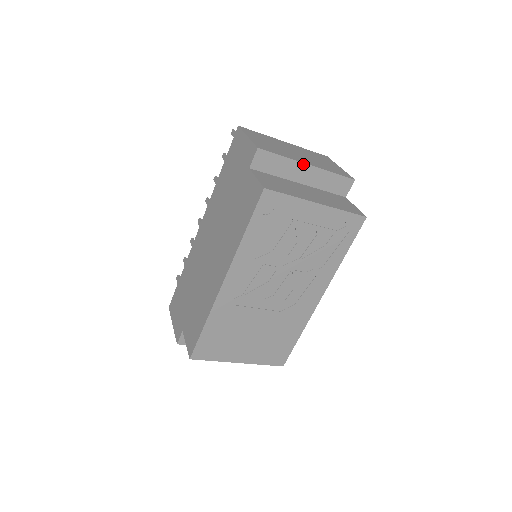
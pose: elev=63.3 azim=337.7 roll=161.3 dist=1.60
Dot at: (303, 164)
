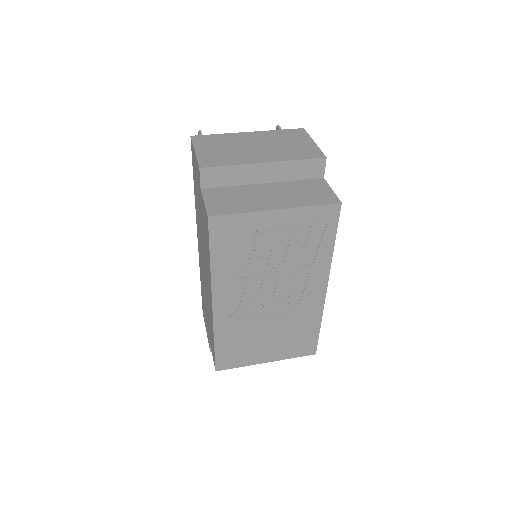
Dot at: (257, 164)
